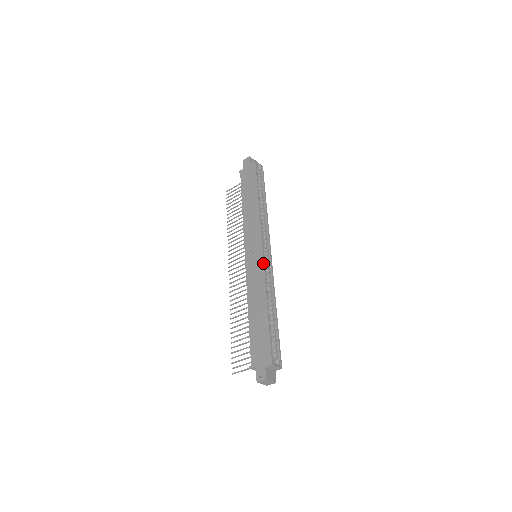
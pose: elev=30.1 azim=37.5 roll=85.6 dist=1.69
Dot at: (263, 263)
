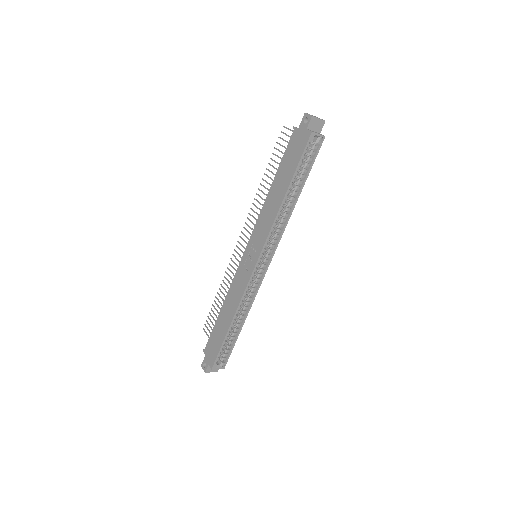
Dot at: (248, 281)
